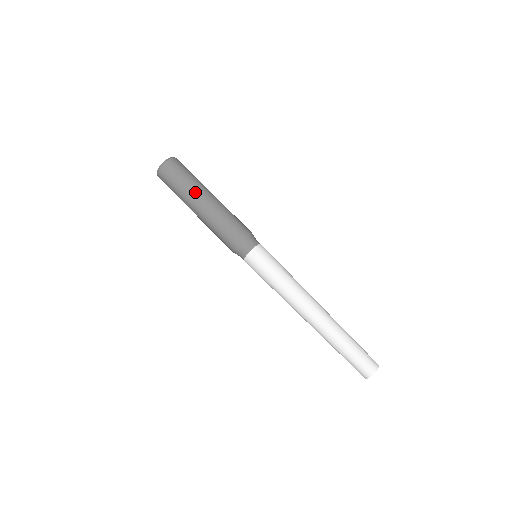
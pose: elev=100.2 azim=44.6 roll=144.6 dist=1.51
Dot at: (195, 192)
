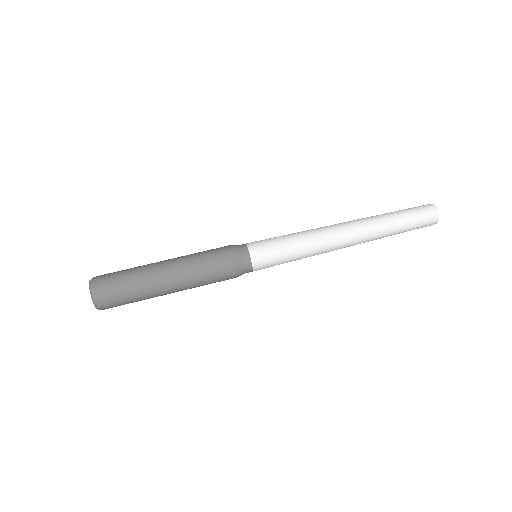
Dot at: (147, 266)
